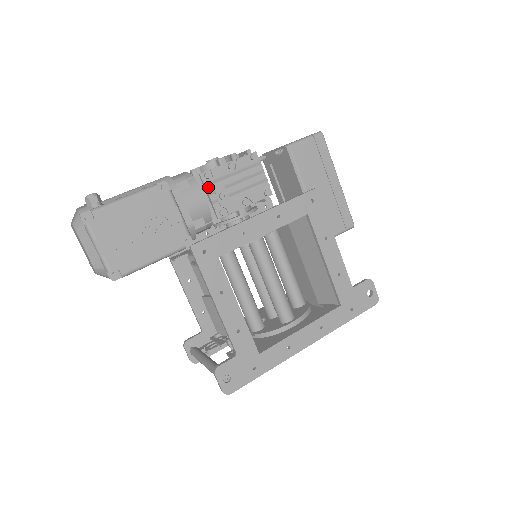
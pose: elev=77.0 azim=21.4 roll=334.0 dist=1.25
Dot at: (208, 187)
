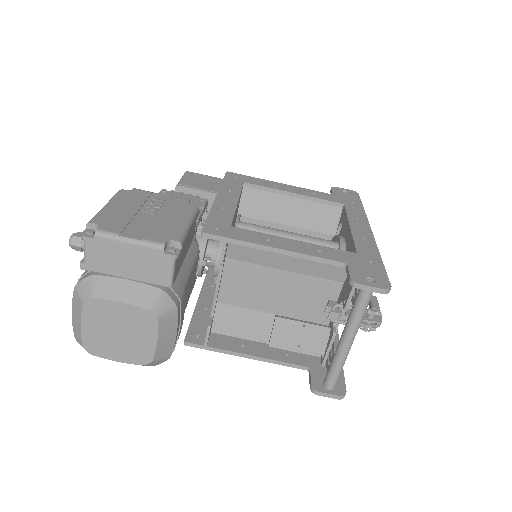
Dot at: occluded
